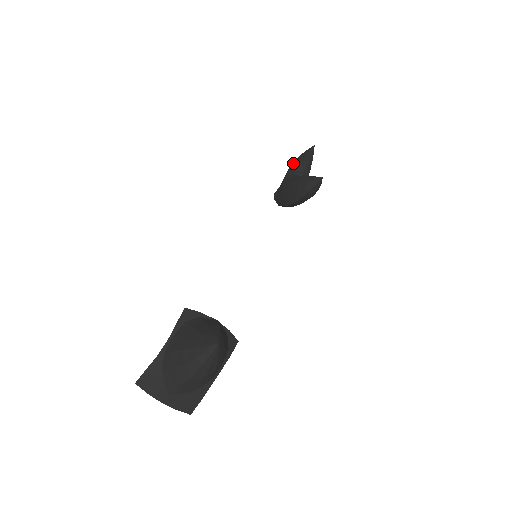
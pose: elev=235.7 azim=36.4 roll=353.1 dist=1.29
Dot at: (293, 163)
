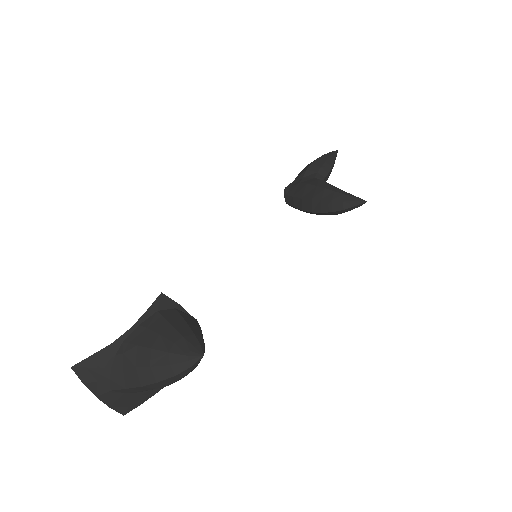
Dot at: (315, 162)
